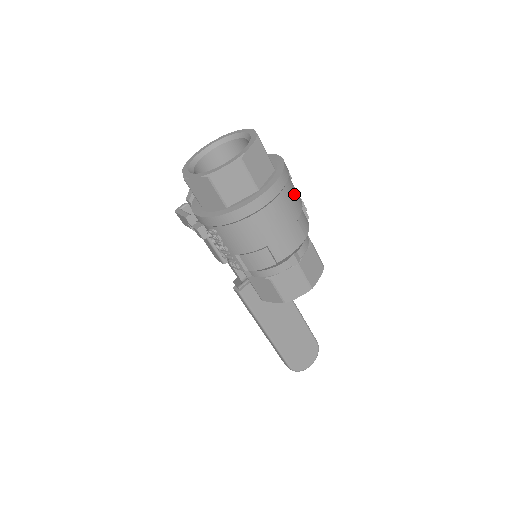
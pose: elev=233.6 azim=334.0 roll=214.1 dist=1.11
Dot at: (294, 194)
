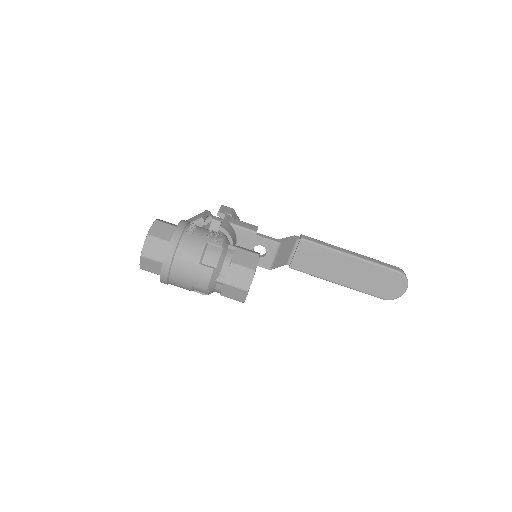
Dot at: (190, 248)
